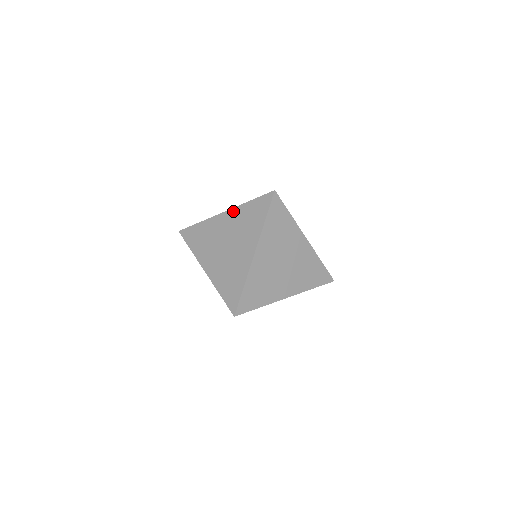
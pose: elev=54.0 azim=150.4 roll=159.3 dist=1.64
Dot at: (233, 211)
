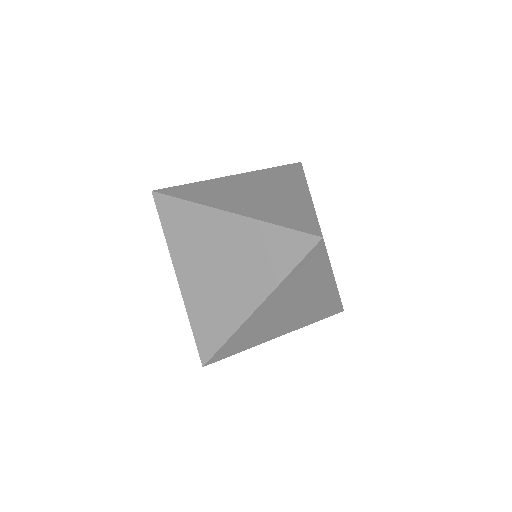
Dot at: occluded
